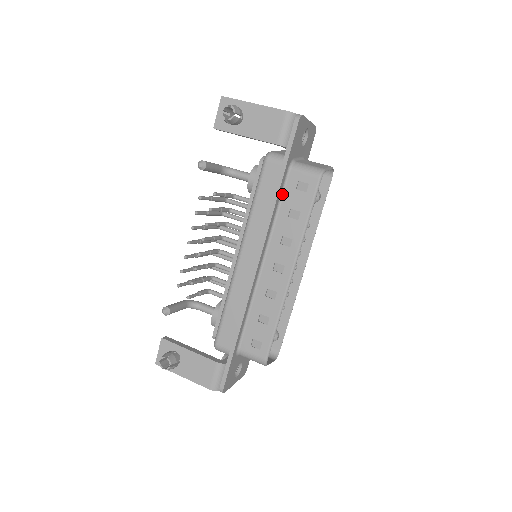
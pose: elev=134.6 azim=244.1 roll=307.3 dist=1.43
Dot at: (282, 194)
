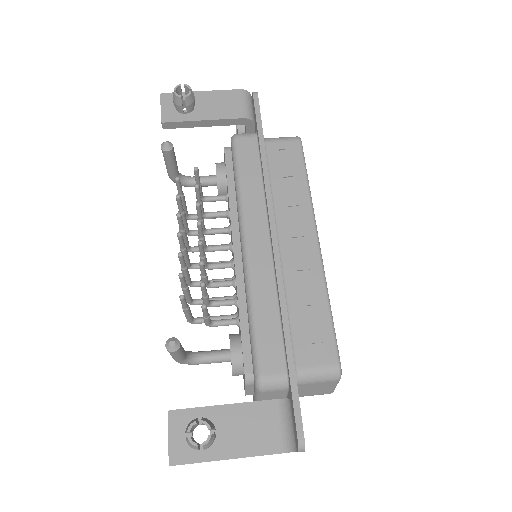
Dot at: occluded
